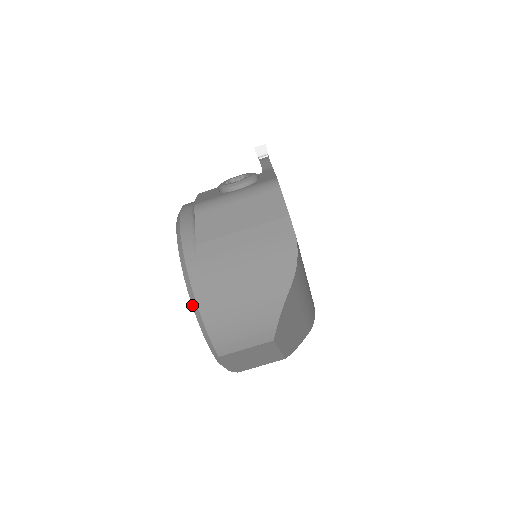
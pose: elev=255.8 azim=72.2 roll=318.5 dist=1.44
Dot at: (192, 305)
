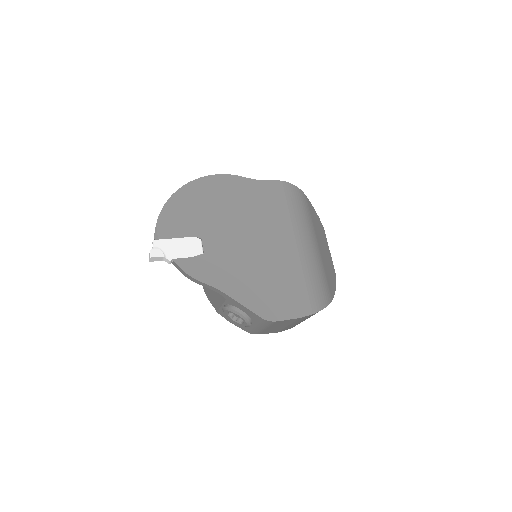
Dot at: occluded
